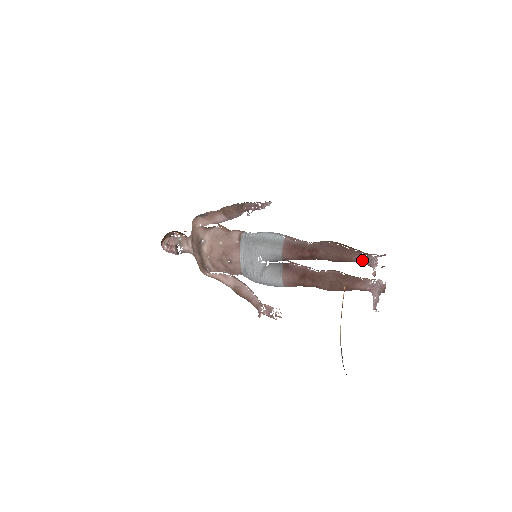
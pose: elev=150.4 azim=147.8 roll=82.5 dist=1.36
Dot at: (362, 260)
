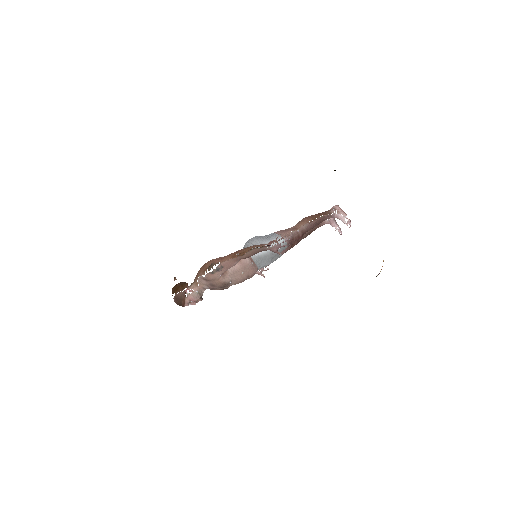
Dot at: occluded
